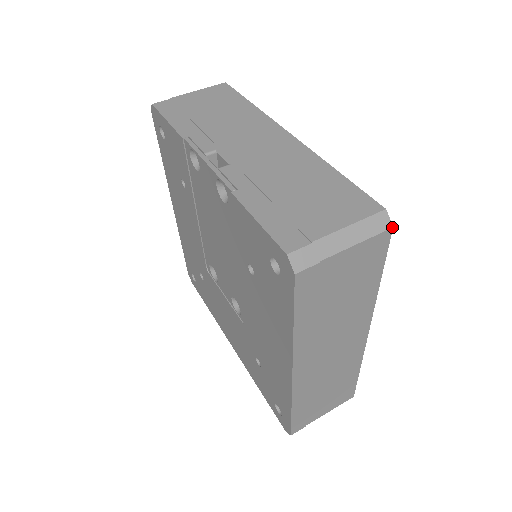
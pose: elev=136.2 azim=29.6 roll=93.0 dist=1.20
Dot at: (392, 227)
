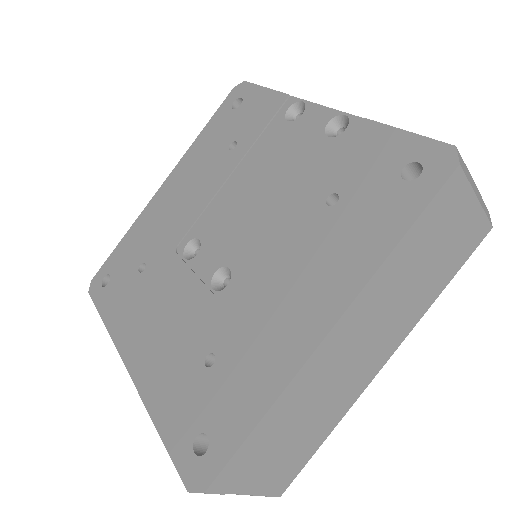
Dot at: (492, 226)
